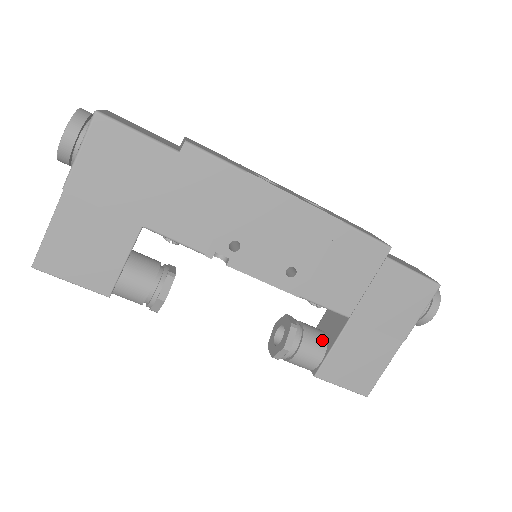
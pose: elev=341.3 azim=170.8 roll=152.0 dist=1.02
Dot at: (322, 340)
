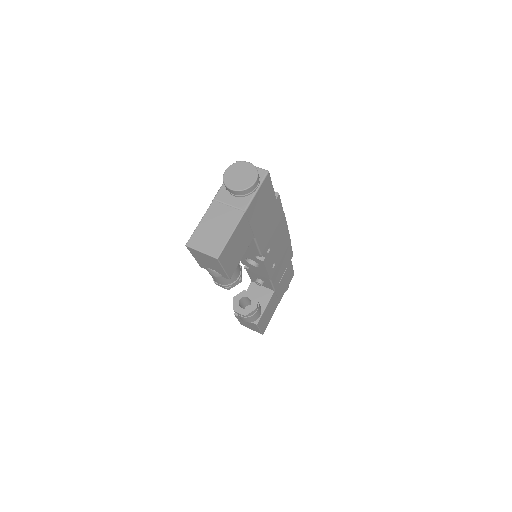
Dot at: occluded
